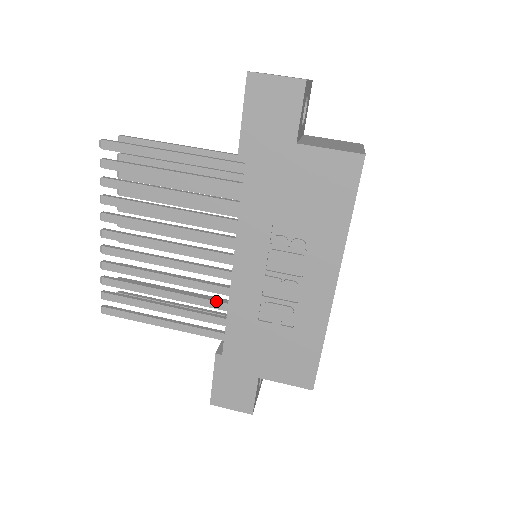
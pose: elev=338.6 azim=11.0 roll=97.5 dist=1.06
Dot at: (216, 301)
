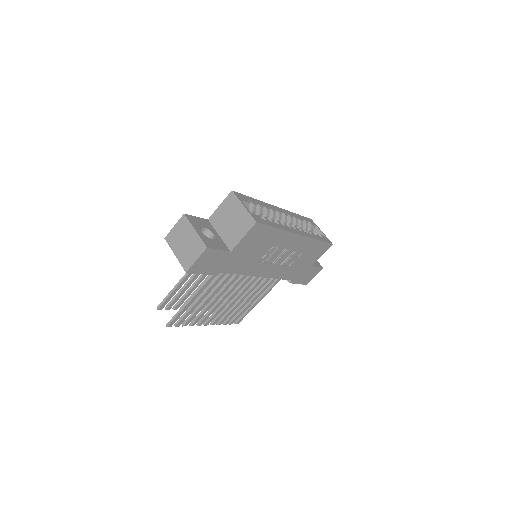
Dot at: (267, 279)
